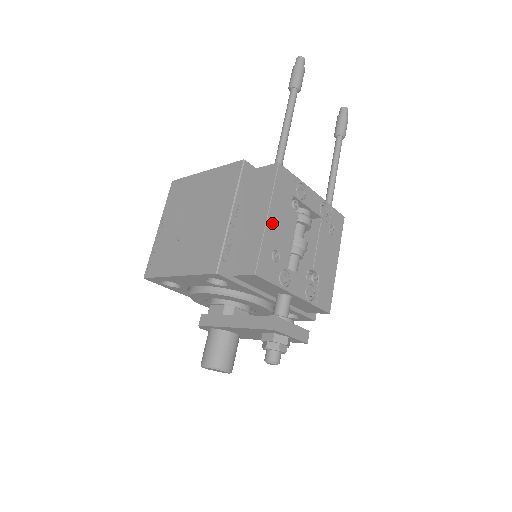
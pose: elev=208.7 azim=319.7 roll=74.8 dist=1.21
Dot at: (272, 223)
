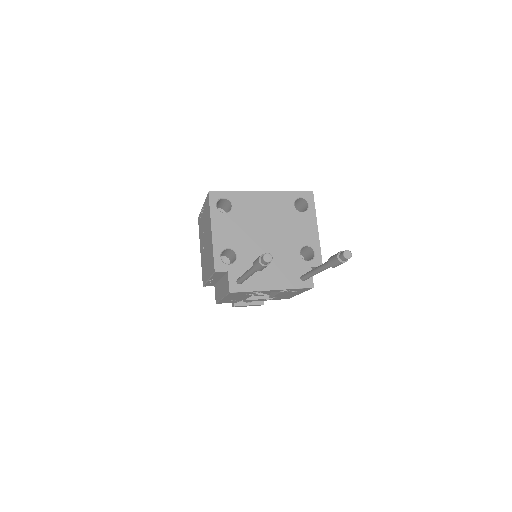
Dot at: (227, 299)
